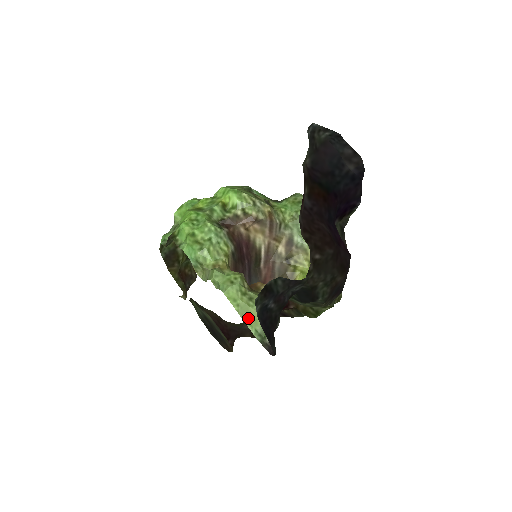
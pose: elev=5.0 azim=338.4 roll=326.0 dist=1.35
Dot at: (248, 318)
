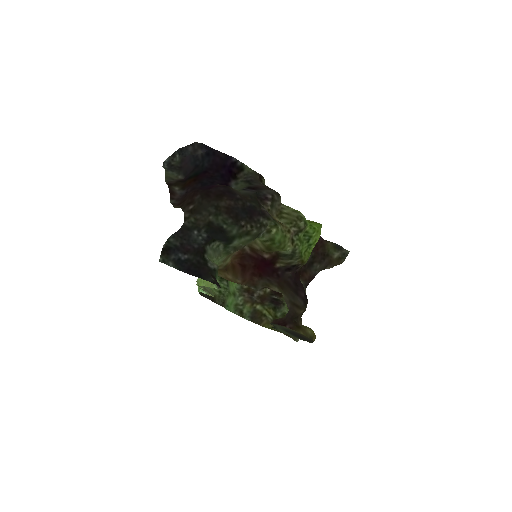
Dot at: (210, 283)
